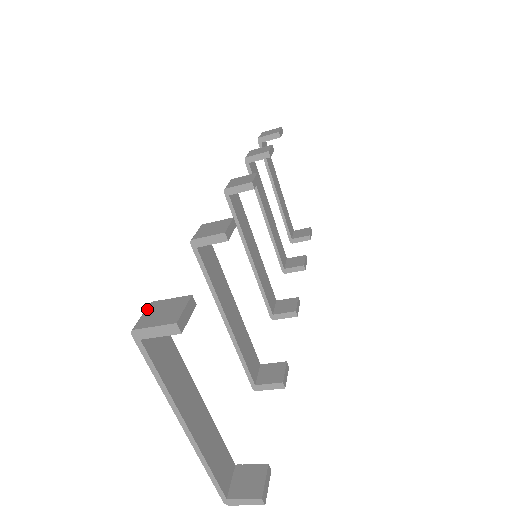
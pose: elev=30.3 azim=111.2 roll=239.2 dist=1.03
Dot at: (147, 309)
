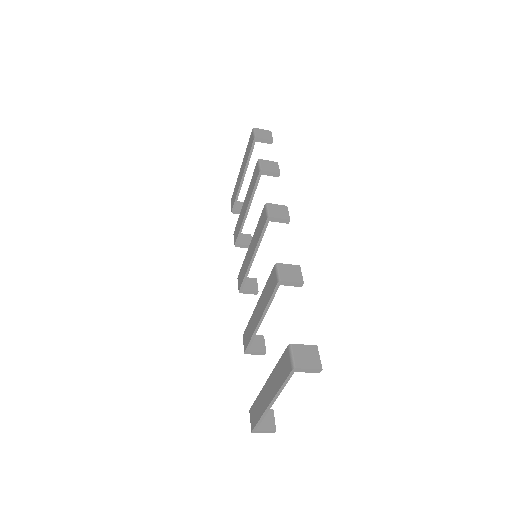
Dot at: (293, 351)
